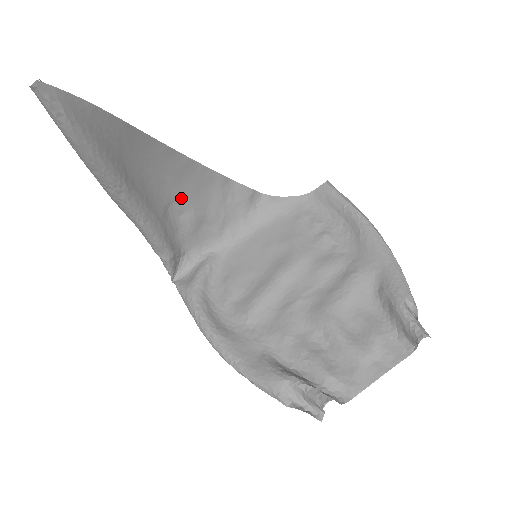
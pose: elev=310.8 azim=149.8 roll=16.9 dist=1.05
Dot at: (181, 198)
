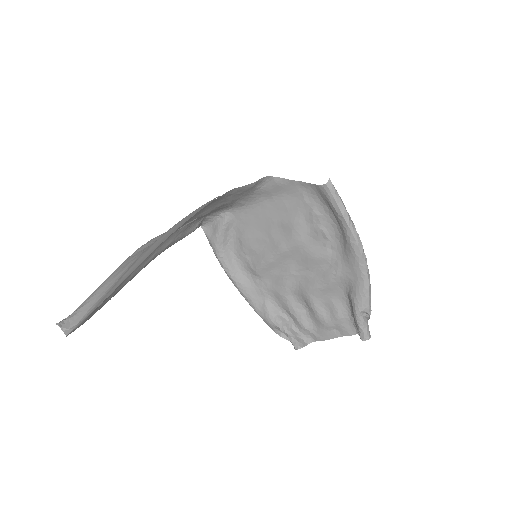
Dot at: (188, 221)
